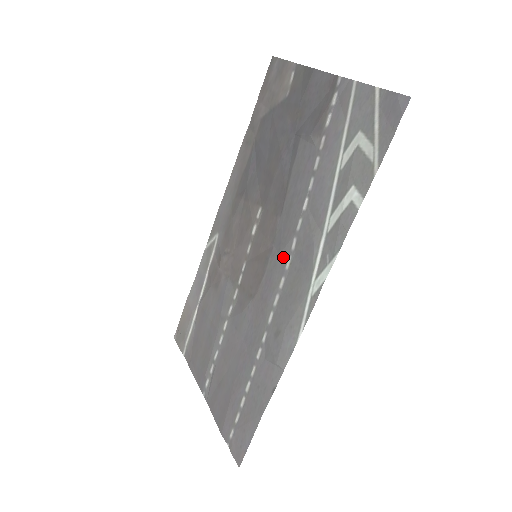
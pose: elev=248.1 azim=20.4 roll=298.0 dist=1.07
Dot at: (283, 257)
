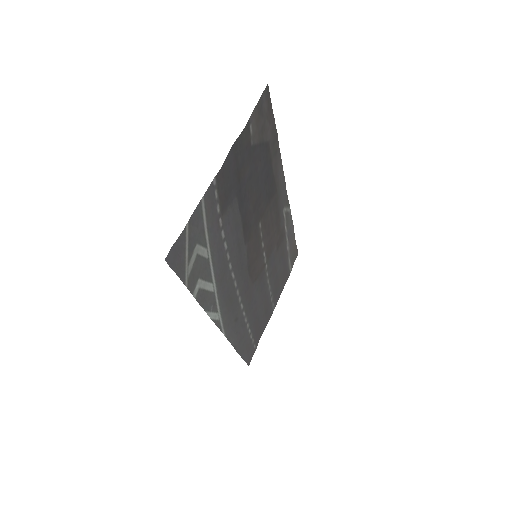
Dot at: (239, 276)
